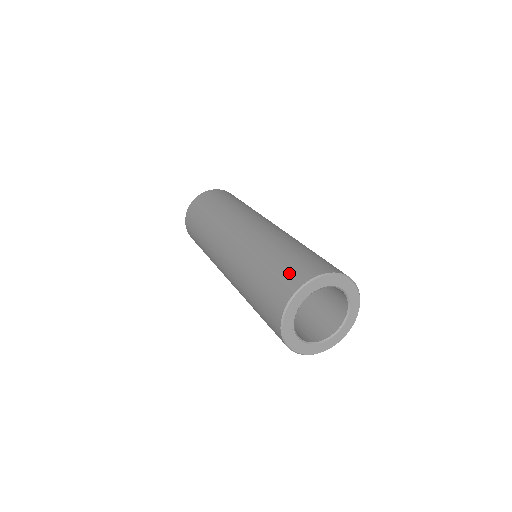
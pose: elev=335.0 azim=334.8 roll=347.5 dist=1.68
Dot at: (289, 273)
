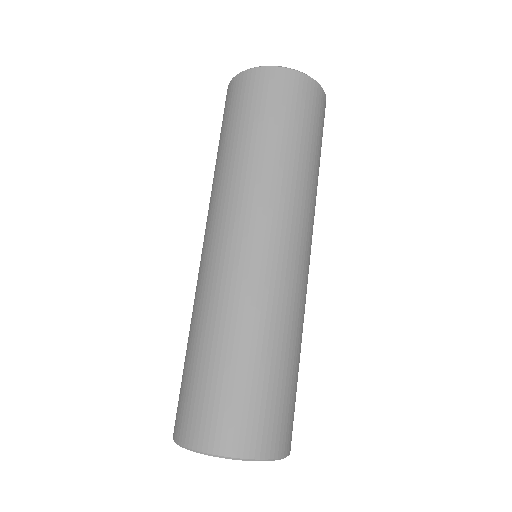
Dot at: (246, 419)
